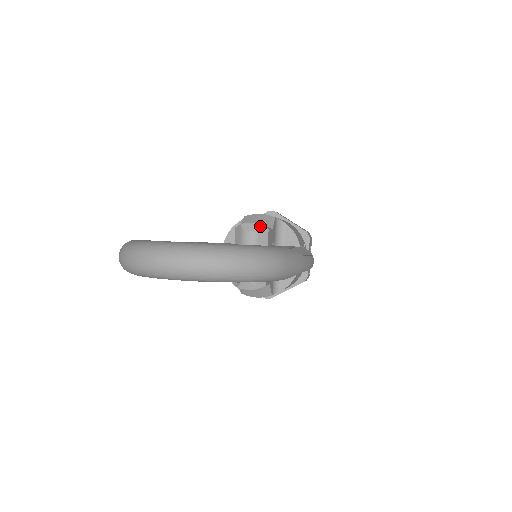
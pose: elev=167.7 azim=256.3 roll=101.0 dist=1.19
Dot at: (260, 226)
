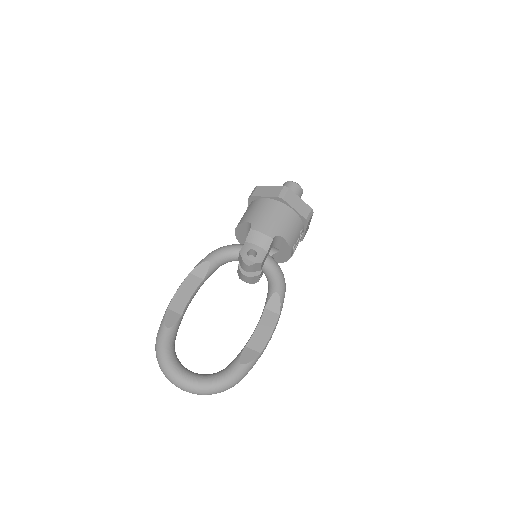
Dot at: (255, 263)
